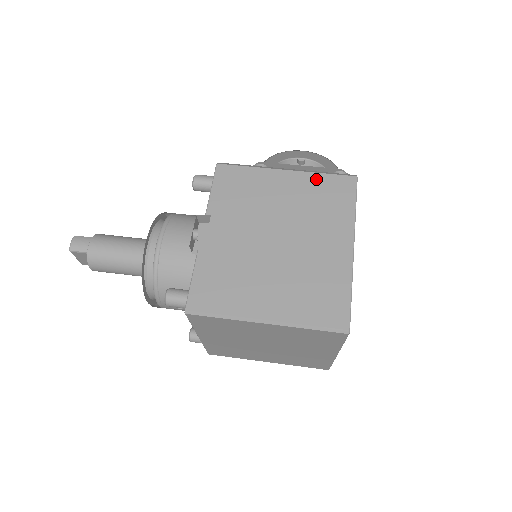
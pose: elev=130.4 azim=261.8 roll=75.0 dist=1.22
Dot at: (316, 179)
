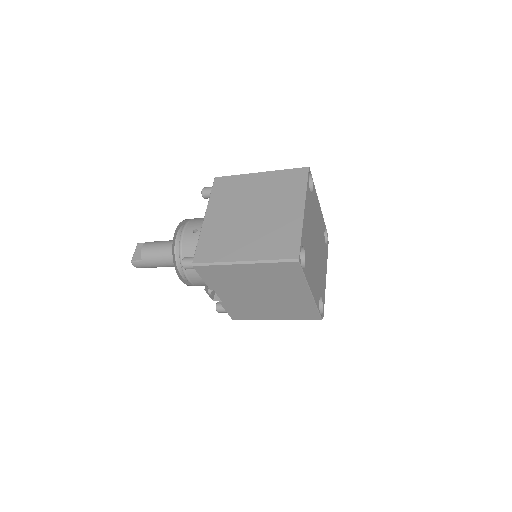
Dot at: occluded
